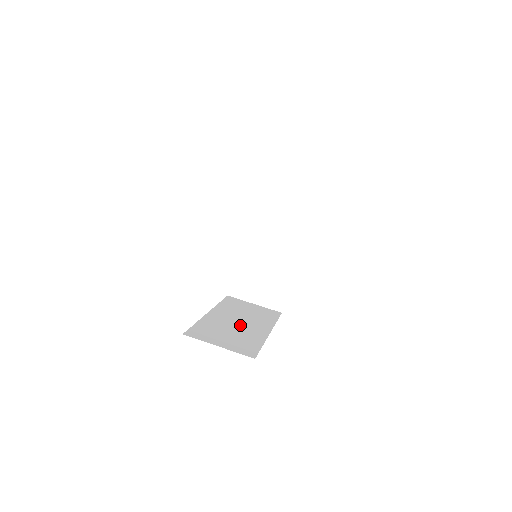
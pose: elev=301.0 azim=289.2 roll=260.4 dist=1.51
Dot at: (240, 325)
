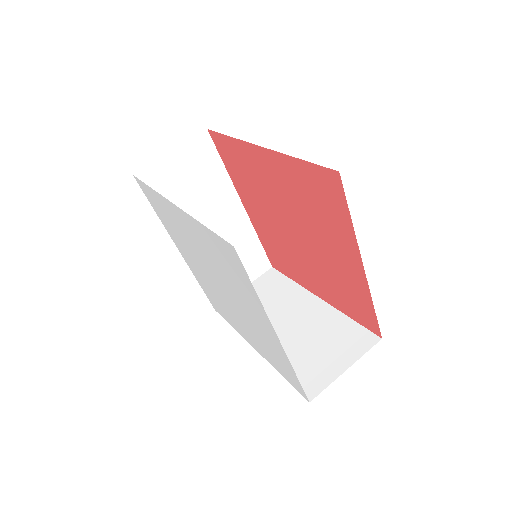
Dot at: (296, 324)
